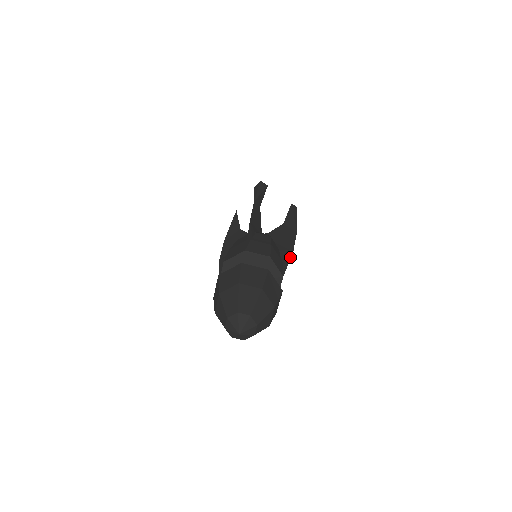
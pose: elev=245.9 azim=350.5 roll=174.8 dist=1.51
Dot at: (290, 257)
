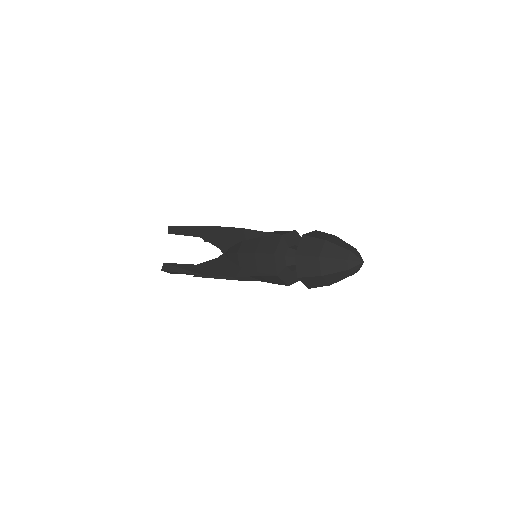
Dot at: occluded
